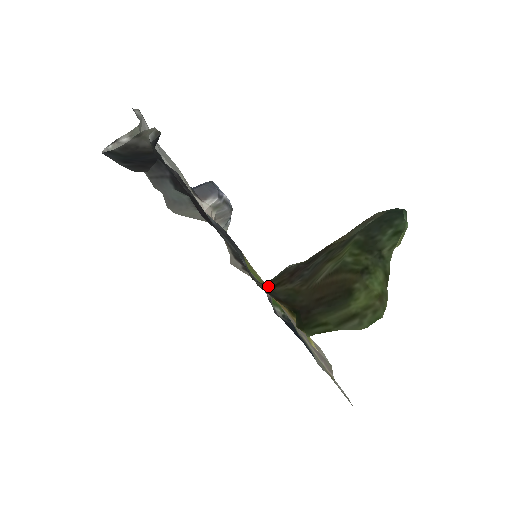
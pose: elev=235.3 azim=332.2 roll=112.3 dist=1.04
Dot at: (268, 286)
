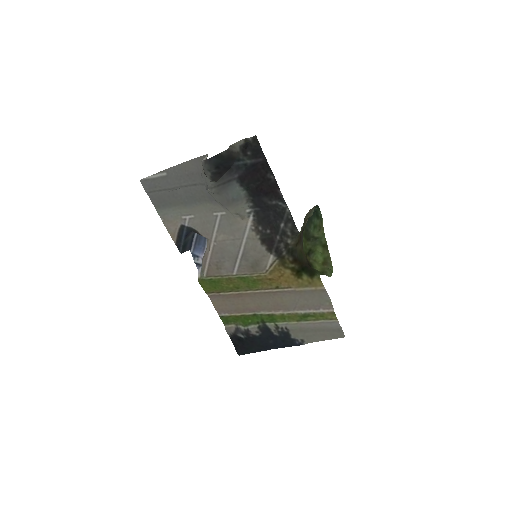
Dot at: (296, 242)
